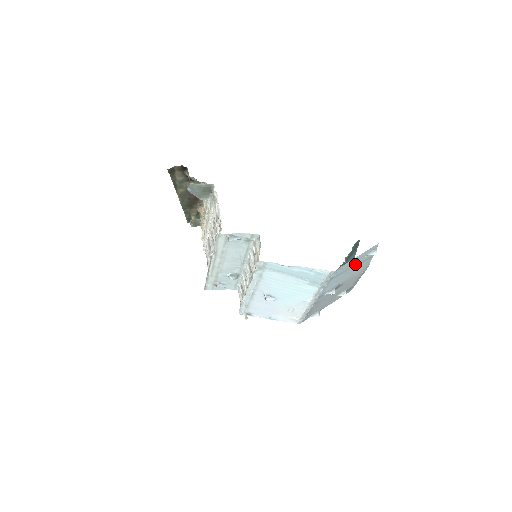
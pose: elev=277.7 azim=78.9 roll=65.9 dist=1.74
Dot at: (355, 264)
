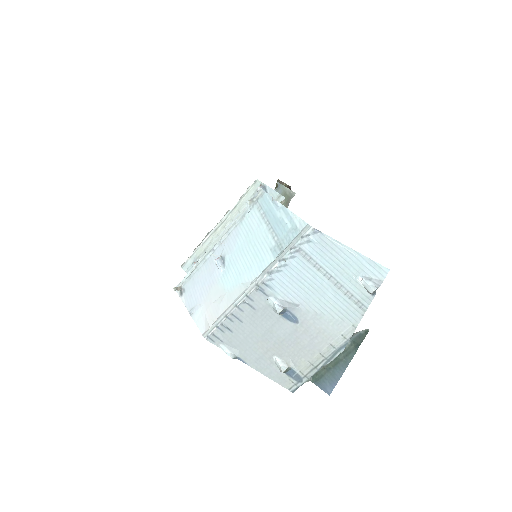
Dot at: (339, 278)
